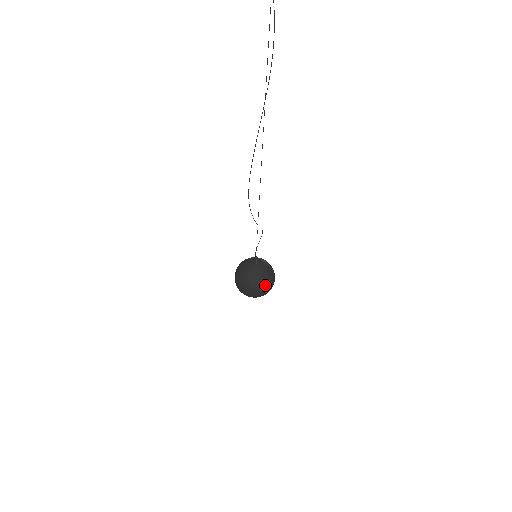
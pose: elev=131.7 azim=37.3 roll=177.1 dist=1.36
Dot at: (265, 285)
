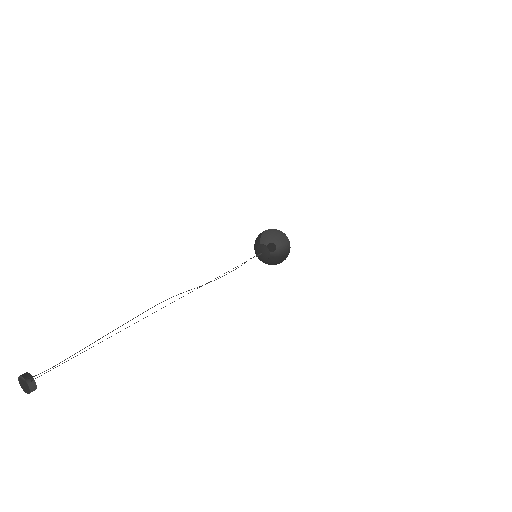
Dot at: occluded
